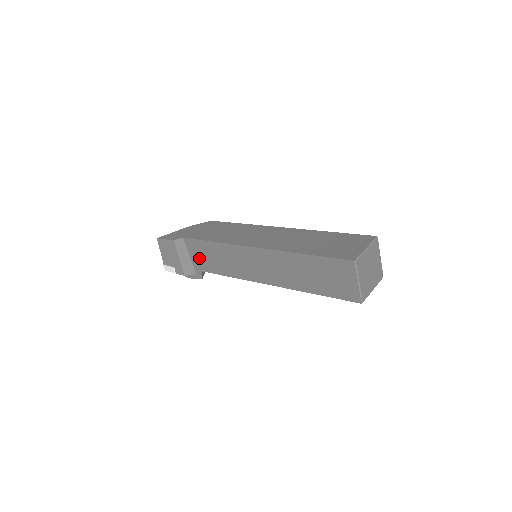
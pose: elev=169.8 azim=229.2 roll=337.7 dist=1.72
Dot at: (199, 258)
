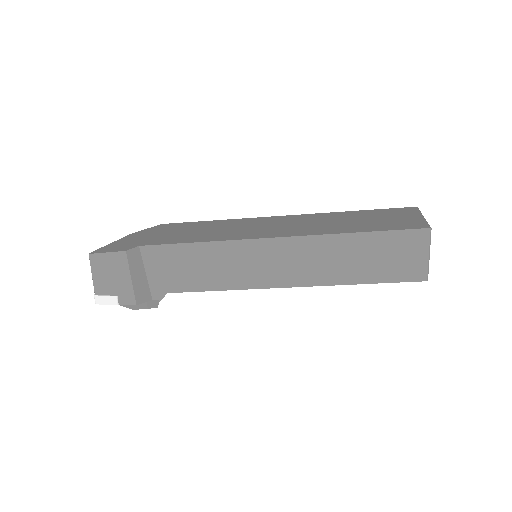
Dot at: (165, 273)
